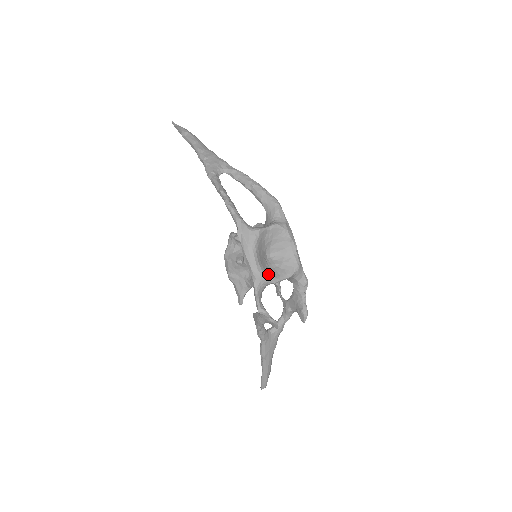
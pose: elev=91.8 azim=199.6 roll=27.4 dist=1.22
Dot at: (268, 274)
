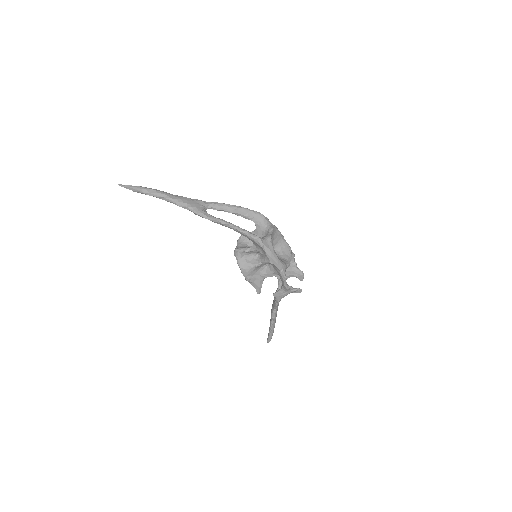
Dot at: (285, 262)
